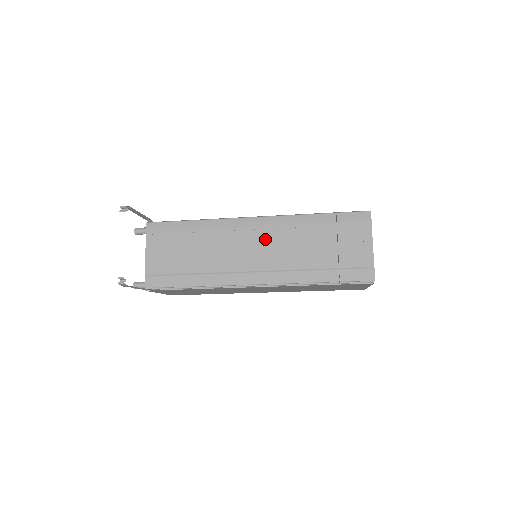
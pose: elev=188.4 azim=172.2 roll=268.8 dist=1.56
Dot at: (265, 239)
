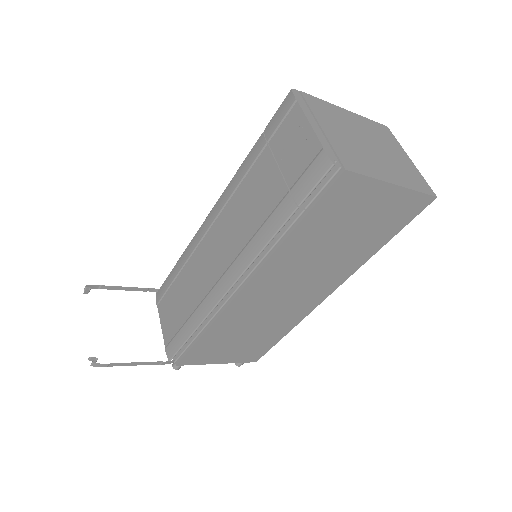
Dot at: (221, 227)
